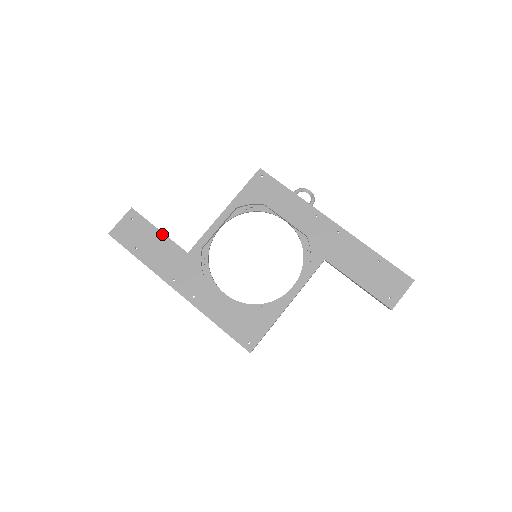
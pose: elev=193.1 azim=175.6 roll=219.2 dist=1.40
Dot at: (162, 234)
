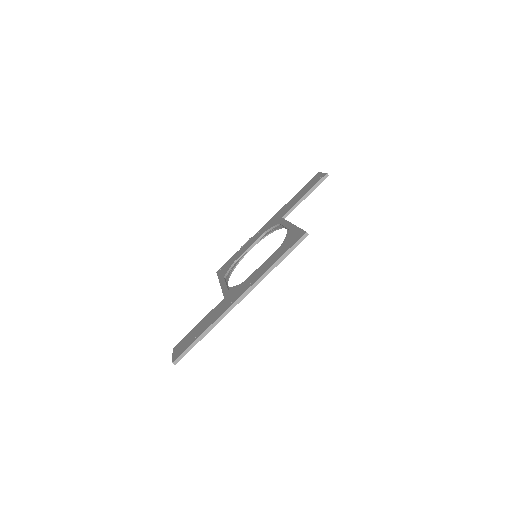
Dot at: (202, 320)
